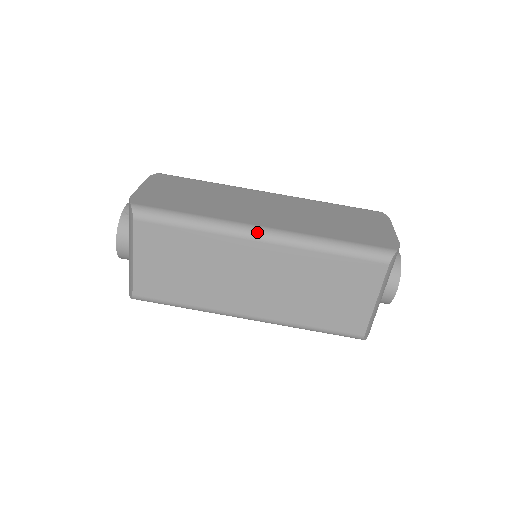
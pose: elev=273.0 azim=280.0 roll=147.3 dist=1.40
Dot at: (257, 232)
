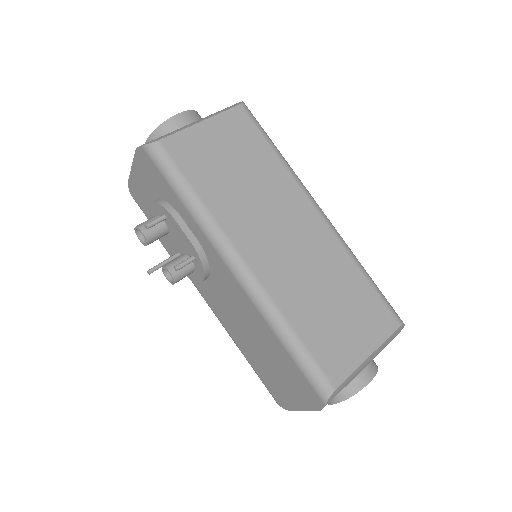
Dot at: (319, 207)
